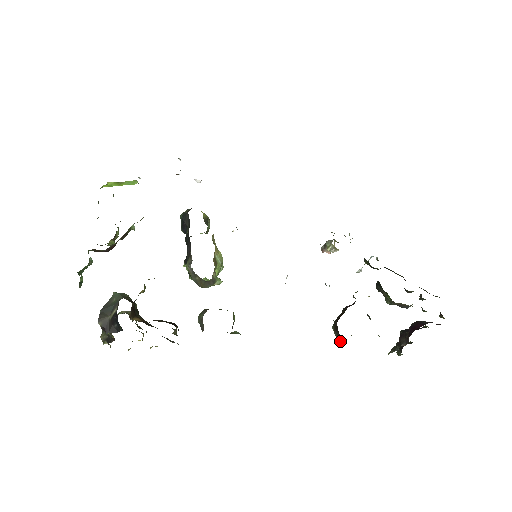
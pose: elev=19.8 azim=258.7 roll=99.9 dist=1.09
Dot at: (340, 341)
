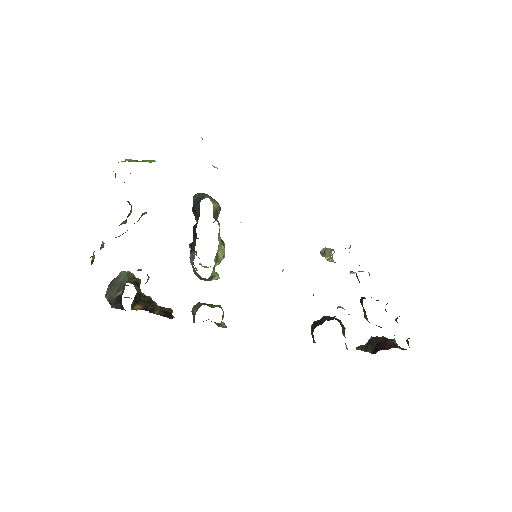
Dot at: occluded
